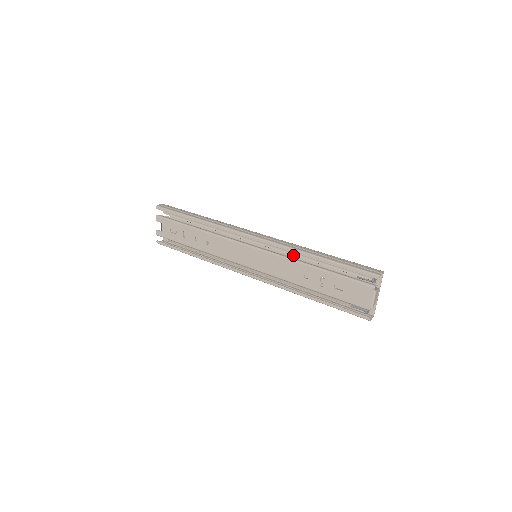
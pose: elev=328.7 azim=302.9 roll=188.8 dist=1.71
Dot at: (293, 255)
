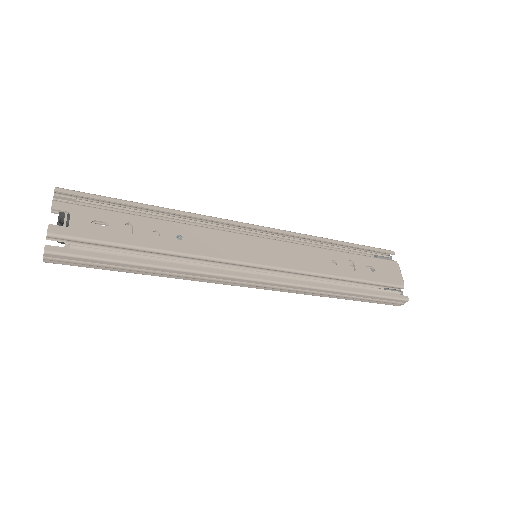
Dot at: (309, 242)
